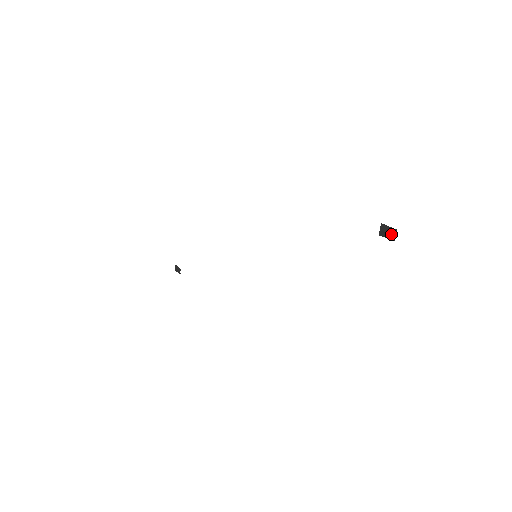
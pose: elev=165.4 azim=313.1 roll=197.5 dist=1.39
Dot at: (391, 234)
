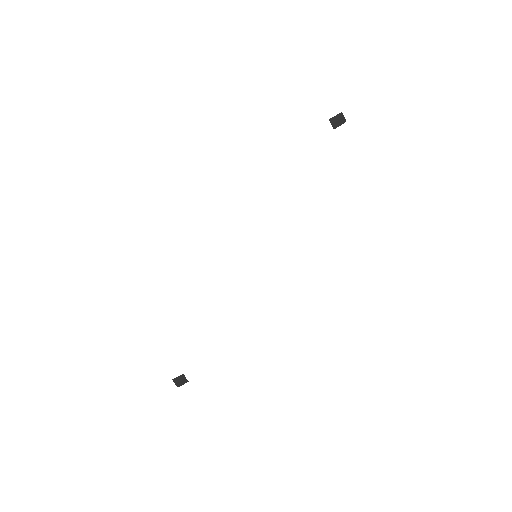
Dot at: (341, 118)
